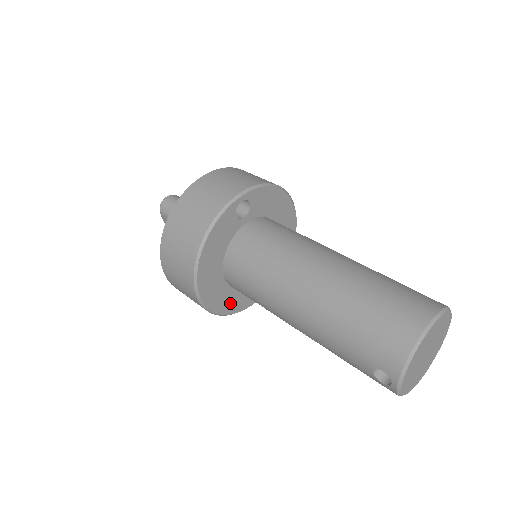
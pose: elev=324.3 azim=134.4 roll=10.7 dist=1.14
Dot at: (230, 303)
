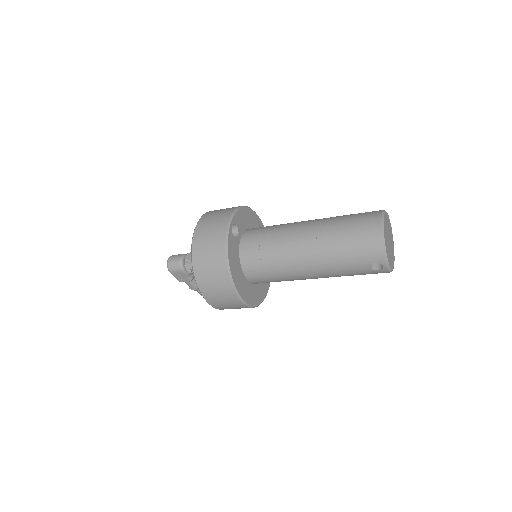
Dot at: (258, 295)
